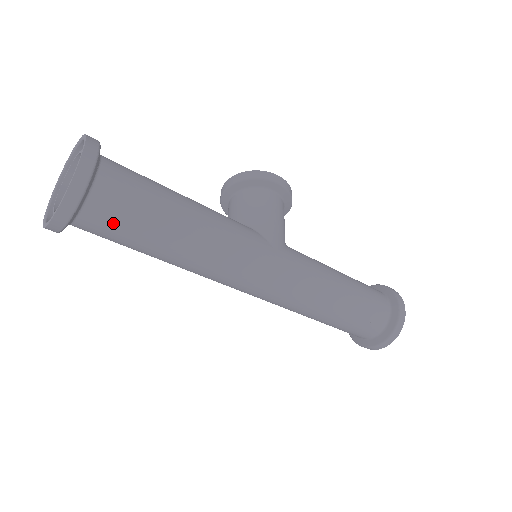
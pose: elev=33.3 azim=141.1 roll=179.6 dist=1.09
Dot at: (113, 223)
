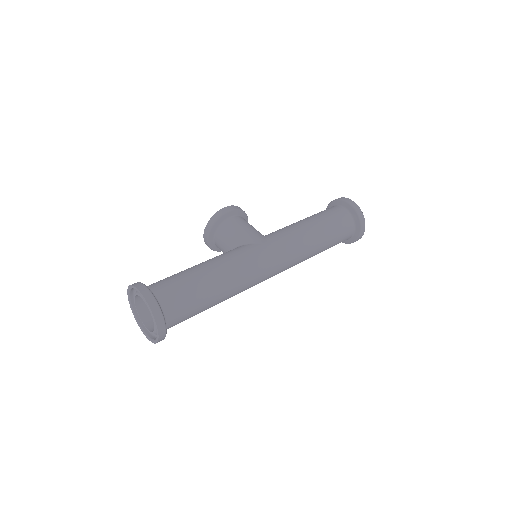
Dot at: (183, 309)
